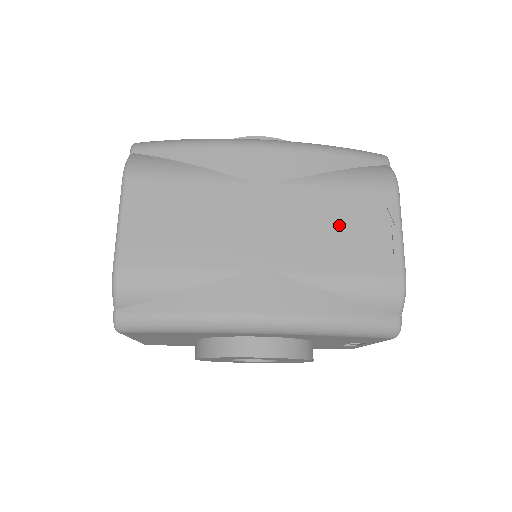
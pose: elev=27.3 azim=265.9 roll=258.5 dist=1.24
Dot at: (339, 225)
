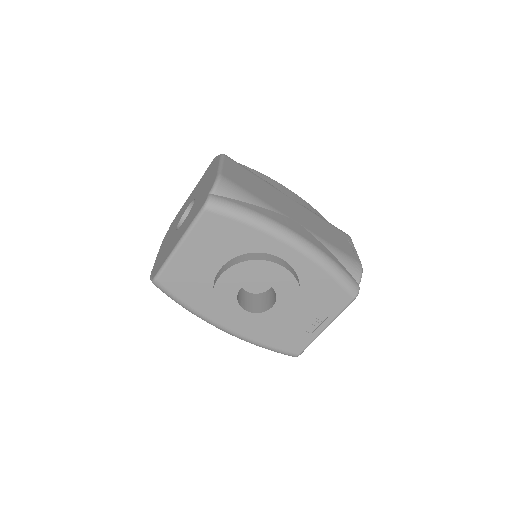
Dot at: (328, 231)
